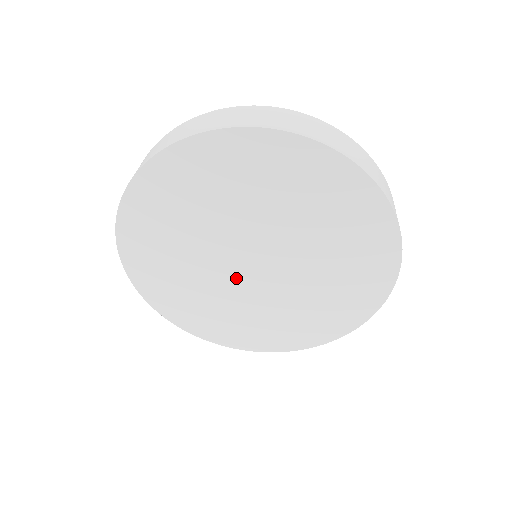
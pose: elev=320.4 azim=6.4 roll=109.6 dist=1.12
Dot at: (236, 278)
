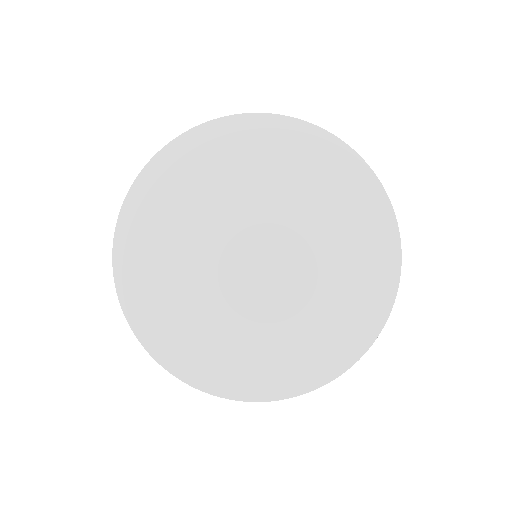
Dot at: (250, 287)
